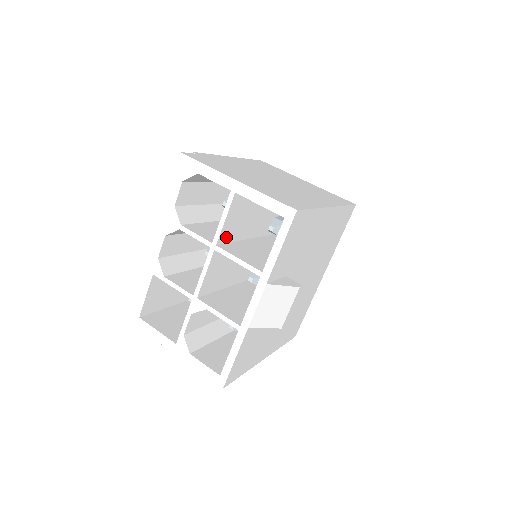
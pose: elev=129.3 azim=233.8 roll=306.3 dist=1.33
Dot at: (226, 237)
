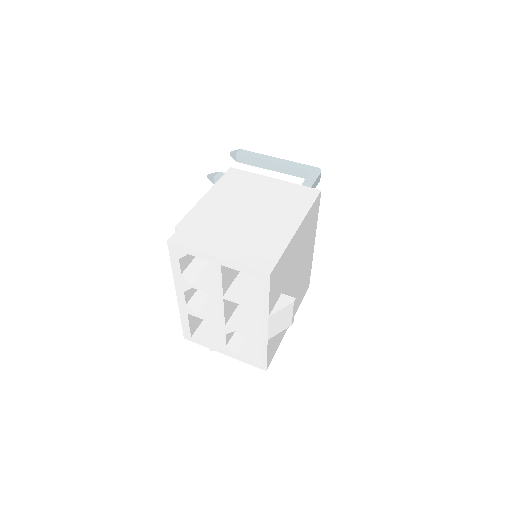
Dot at: (228, 285)
